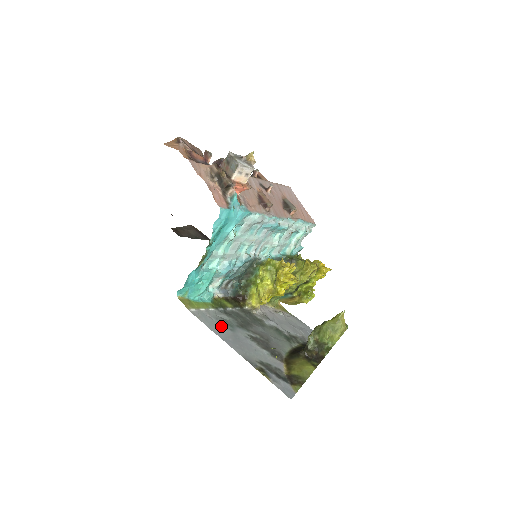
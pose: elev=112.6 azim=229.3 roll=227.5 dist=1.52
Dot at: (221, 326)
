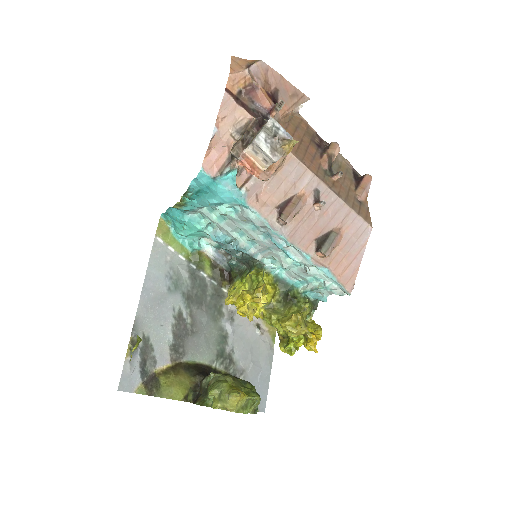
Dot at: (164, 277)
